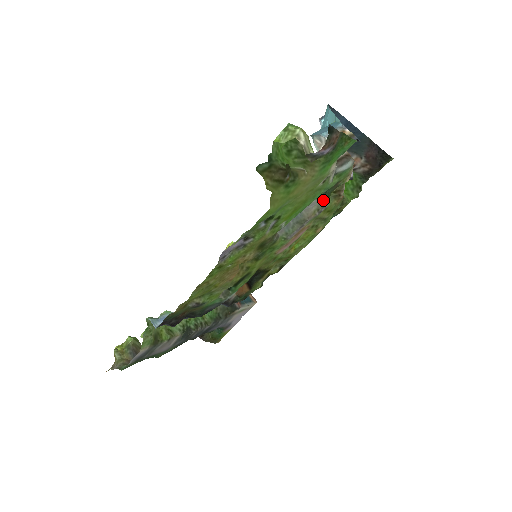
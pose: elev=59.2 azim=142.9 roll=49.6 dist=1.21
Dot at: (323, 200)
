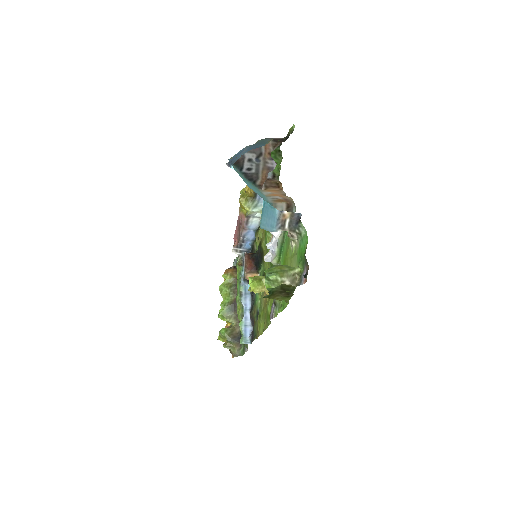
Dot at: occluded
